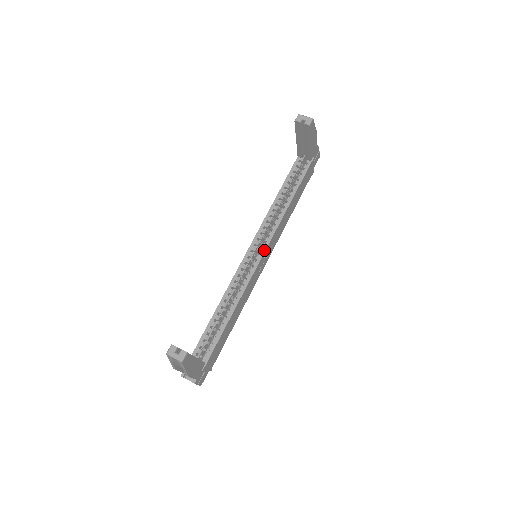
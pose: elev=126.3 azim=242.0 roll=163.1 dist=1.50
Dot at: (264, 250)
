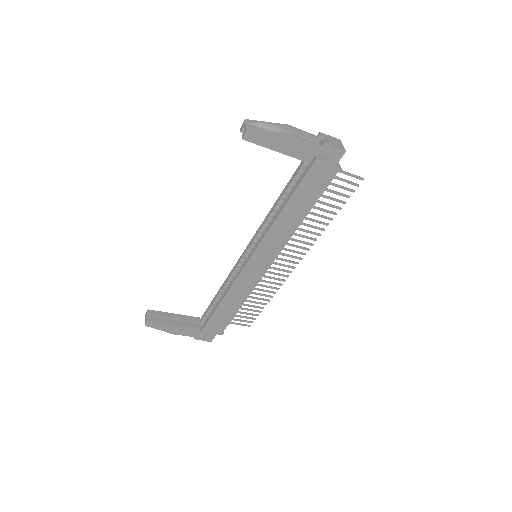
Dot at: (251, 255)
